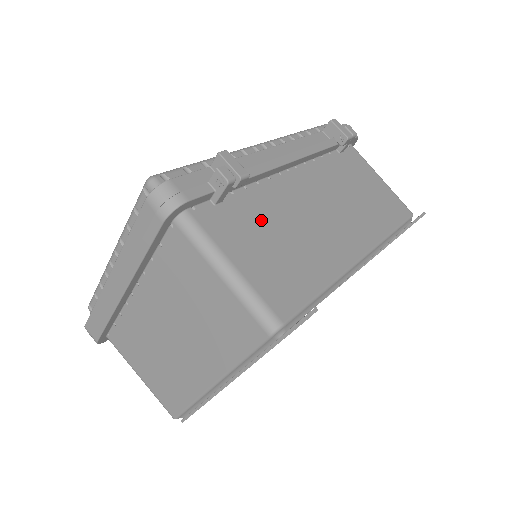
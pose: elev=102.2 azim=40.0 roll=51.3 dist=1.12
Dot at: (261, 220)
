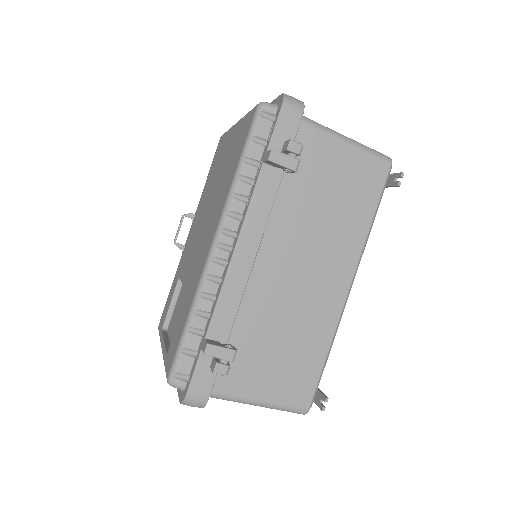
Dot at: (259, 343)
